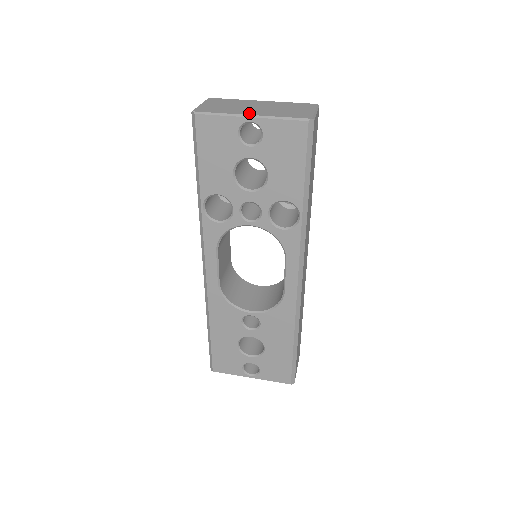
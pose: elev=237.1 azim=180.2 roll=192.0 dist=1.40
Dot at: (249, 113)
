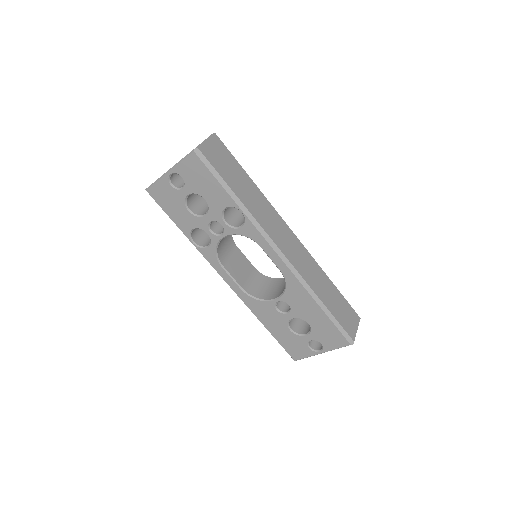
Dot at: (169, 170)
